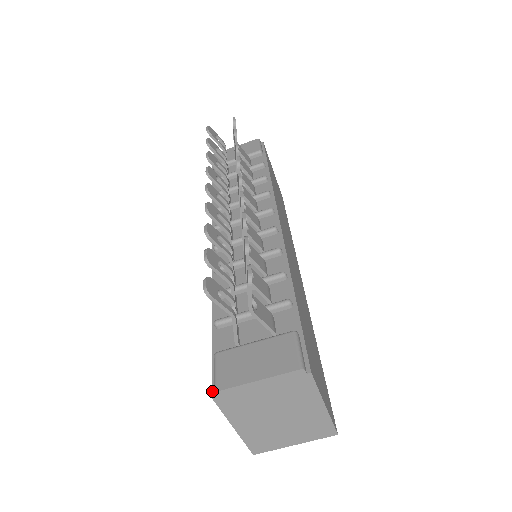
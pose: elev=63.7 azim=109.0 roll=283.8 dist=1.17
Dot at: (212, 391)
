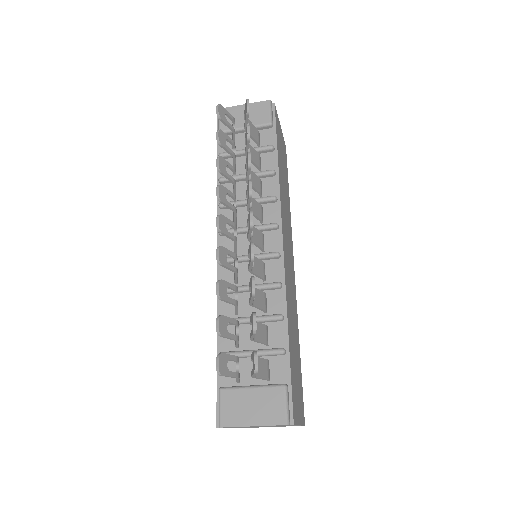
Dot at: (216, 421)
